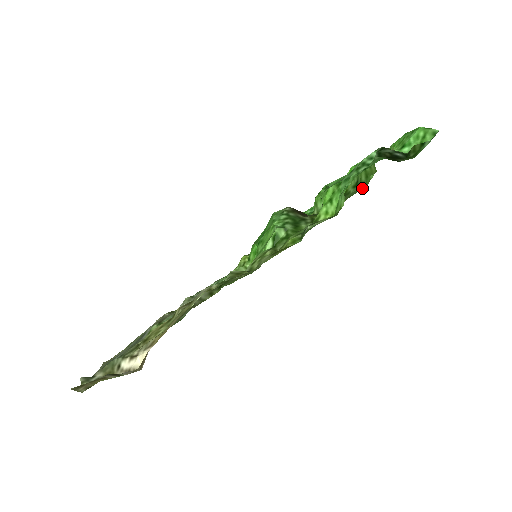
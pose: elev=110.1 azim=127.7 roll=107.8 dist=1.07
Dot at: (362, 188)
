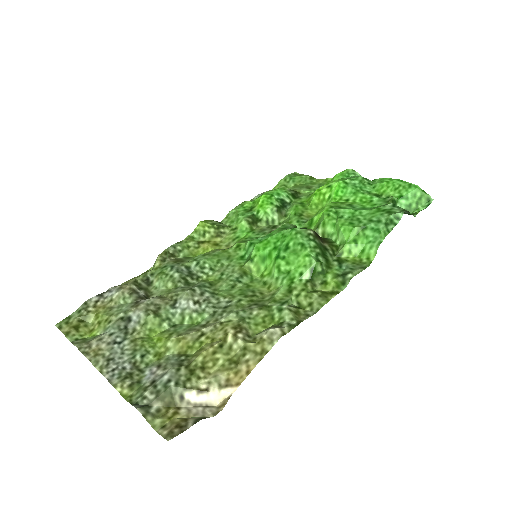
Dot at: (317, 181)
